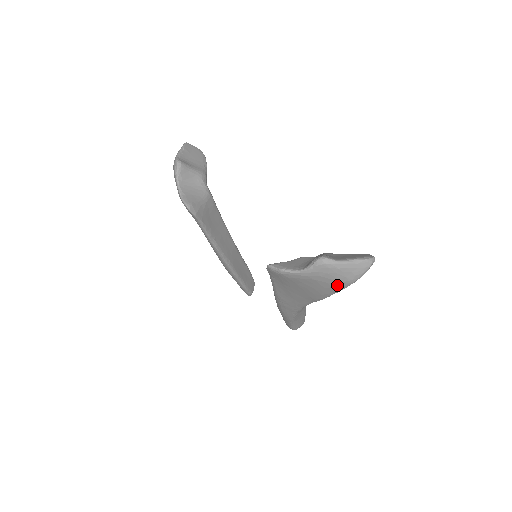
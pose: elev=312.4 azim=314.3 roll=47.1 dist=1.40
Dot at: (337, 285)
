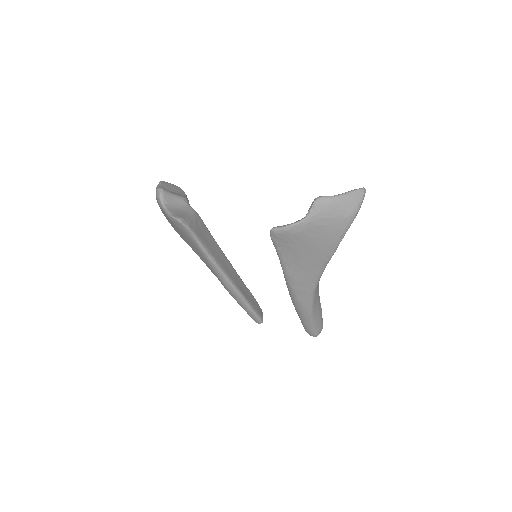
Dot at: (341, 224)
